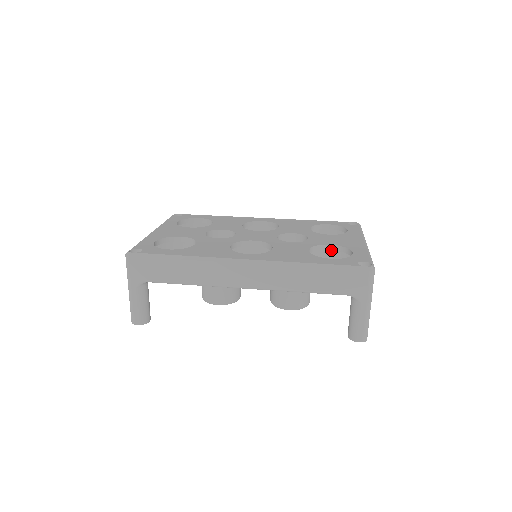
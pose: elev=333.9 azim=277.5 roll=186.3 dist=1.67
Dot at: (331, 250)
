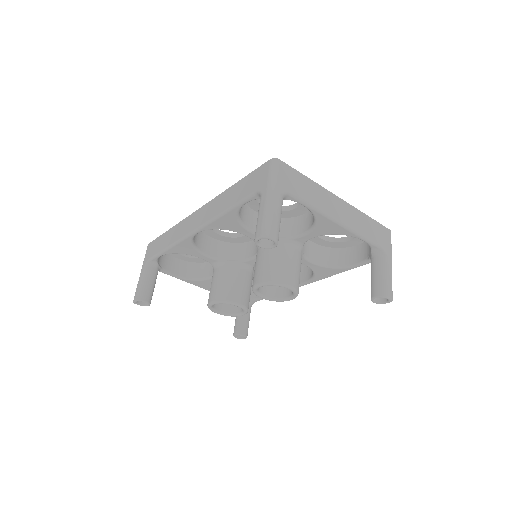
Dot at: (306, 216)
